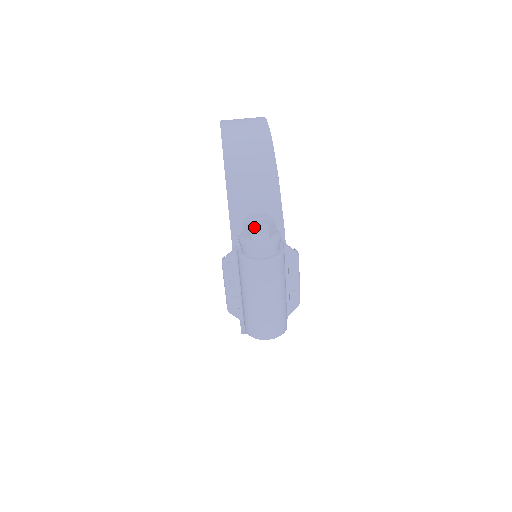
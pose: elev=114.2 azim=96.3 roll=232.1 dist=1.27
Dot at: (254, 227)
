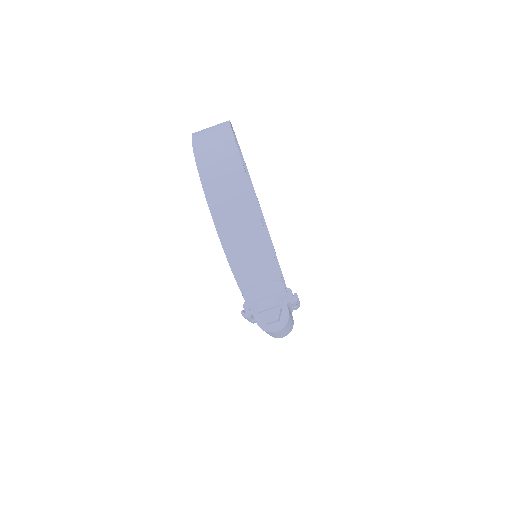
Dot at: (268, 323)
